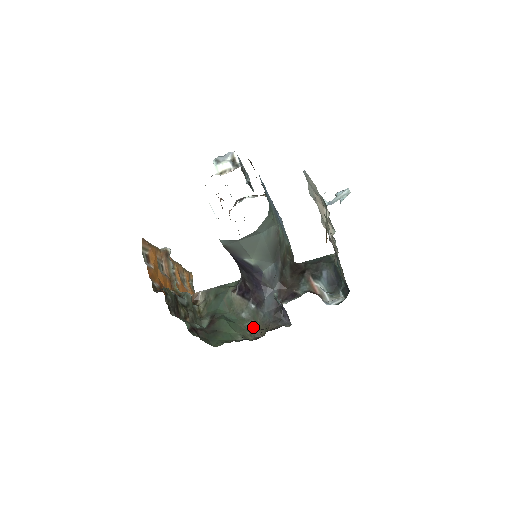
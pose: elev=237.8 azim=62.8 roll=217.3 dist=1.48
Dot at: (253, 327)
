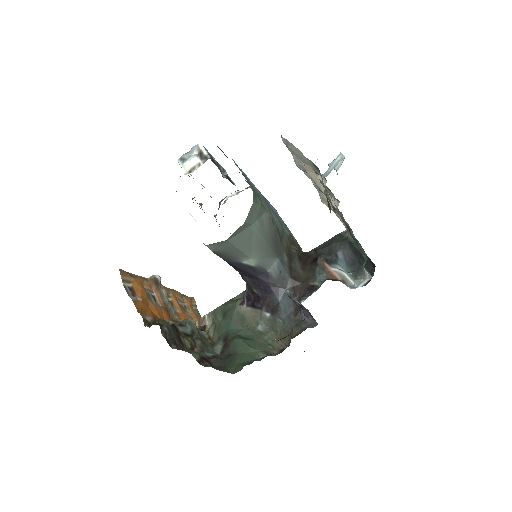
Dot at: (274, 339)
